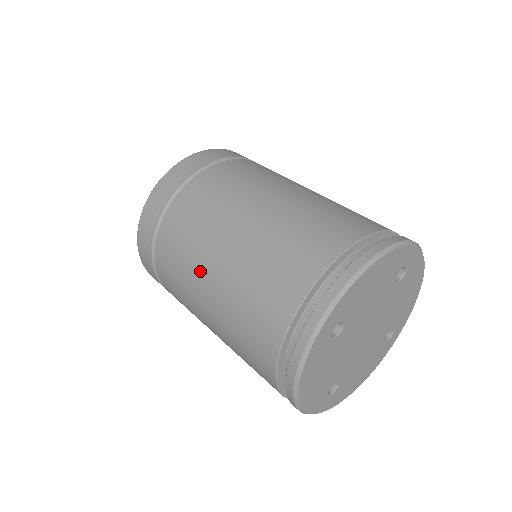
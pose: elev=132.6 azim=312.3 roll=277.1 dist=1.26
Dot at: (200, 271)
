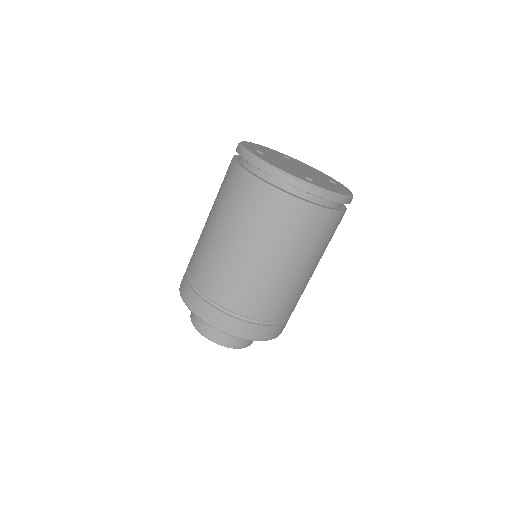
Dot at: (208, 235)
